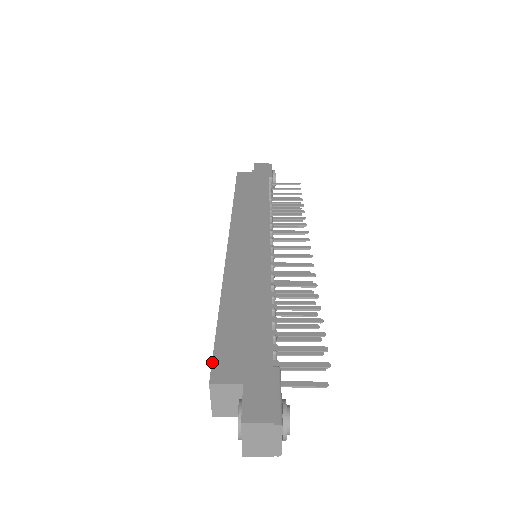
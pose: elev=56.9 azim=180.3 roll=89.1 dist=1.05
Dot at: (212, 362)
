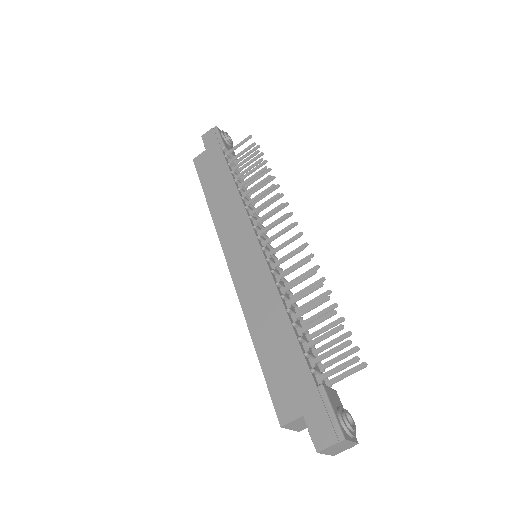
Dot at: occluded
